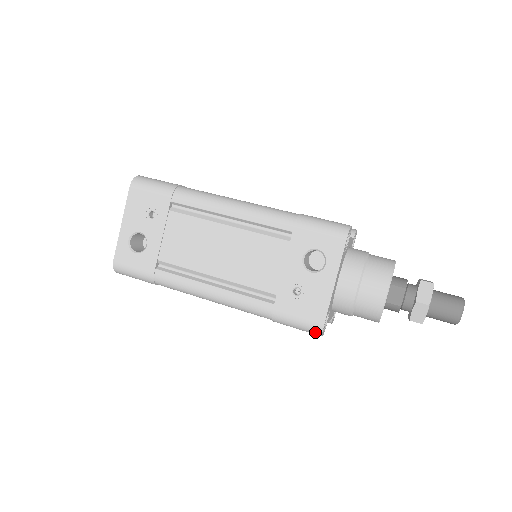
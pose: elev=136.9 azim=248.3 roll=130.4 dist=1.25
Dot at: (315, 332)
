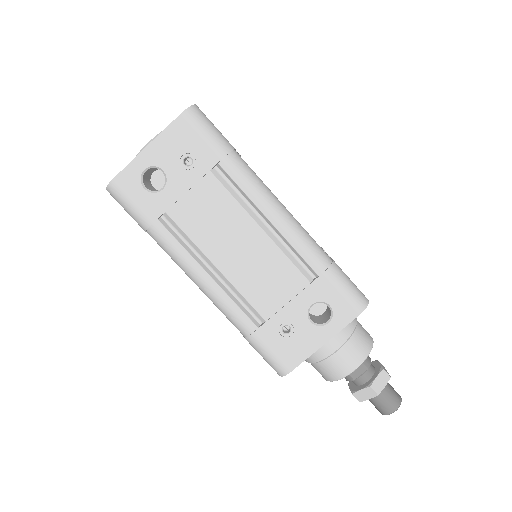
Dot at: (278, 371)
